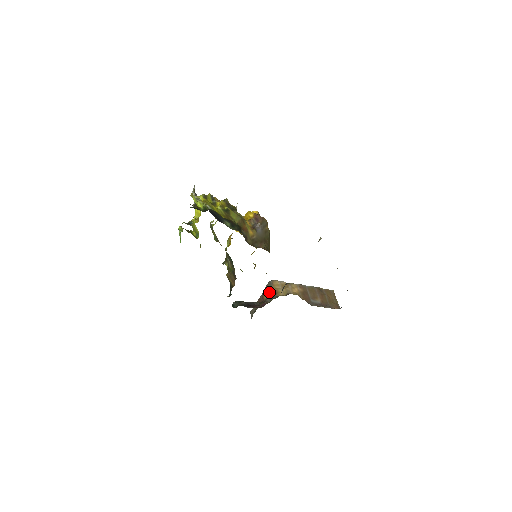
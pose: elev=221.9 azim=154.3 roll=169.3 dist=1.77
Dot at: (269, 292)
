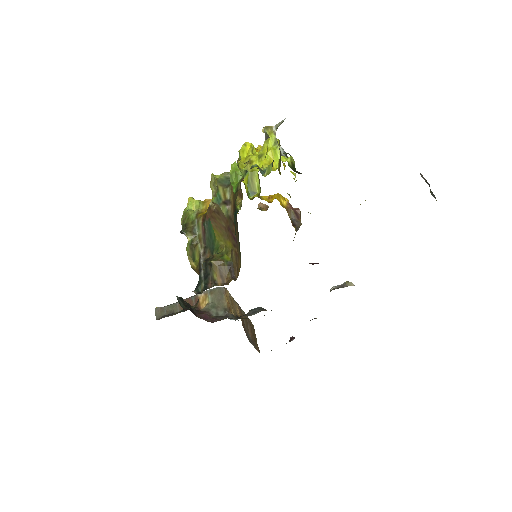
Dot at: (216, 302)
